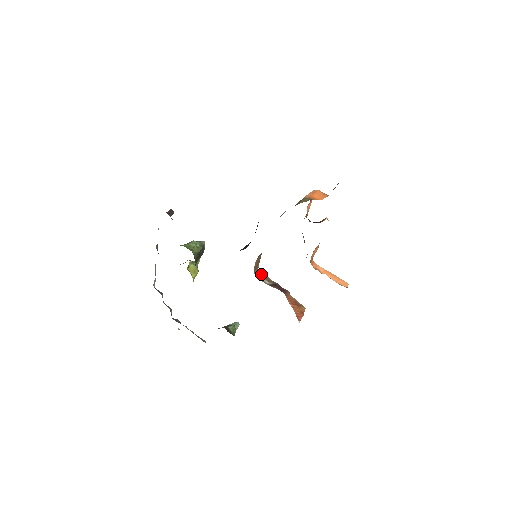
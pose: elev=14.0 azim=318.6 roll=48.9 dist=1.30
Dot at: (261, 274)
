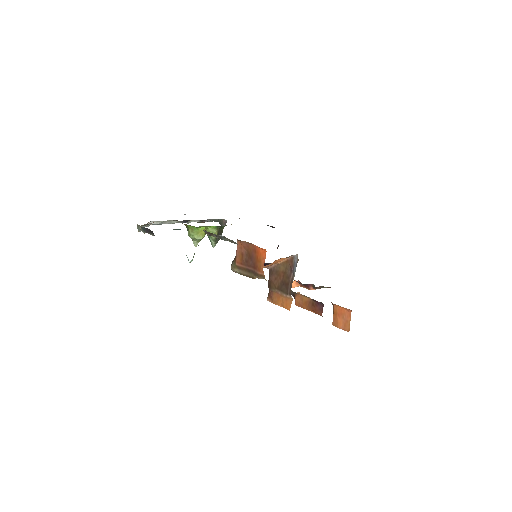
Dot at: occluded
